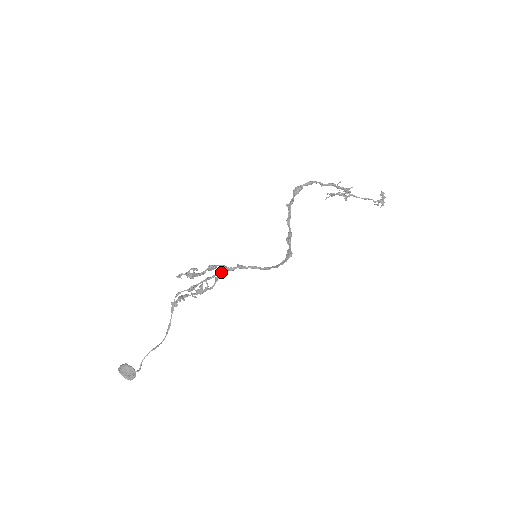
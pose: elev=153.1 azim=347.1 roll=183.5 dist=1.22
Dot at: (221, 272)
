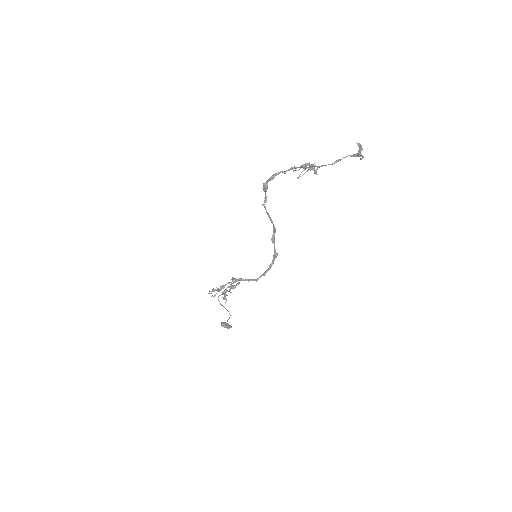
Dot at: (234, 281)
